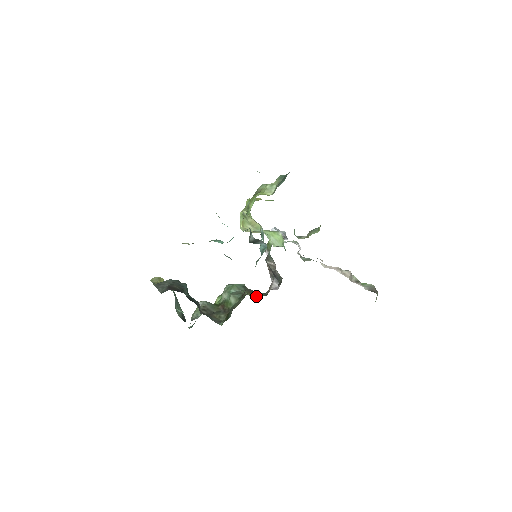
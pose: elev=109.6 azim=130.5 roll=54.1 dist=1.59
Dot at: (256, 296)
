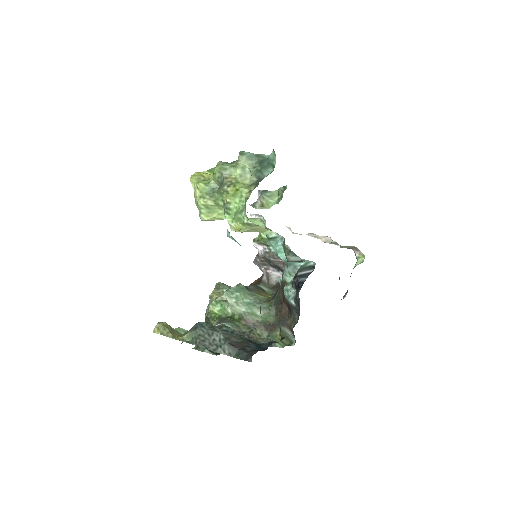
Dot at: (268, 295)
